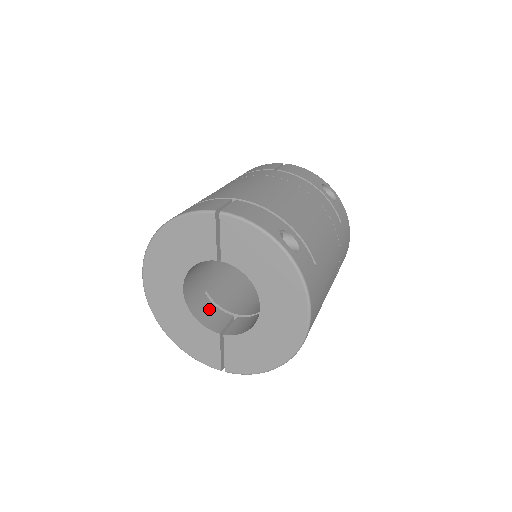
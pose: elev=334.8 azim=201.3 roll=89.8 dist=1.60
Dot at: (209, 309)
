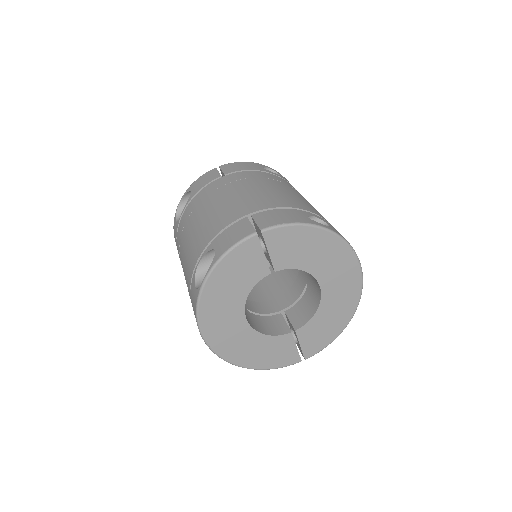
Dot at: (262, 321)
